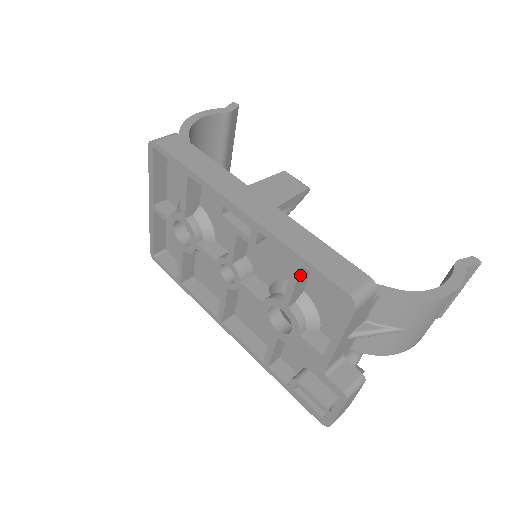
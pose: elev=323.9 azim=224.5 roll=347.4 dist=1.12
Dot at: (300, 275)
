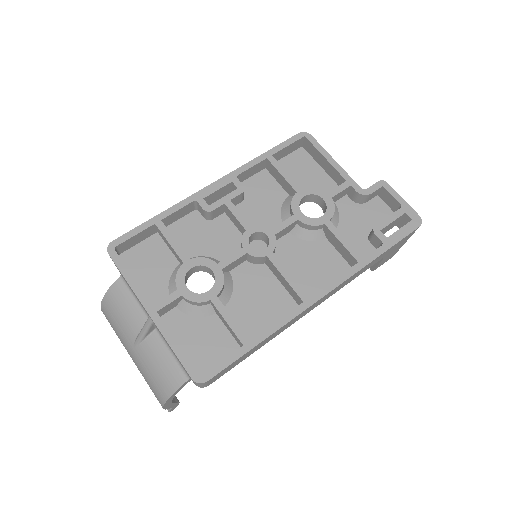
Dot at: (279, 165)
